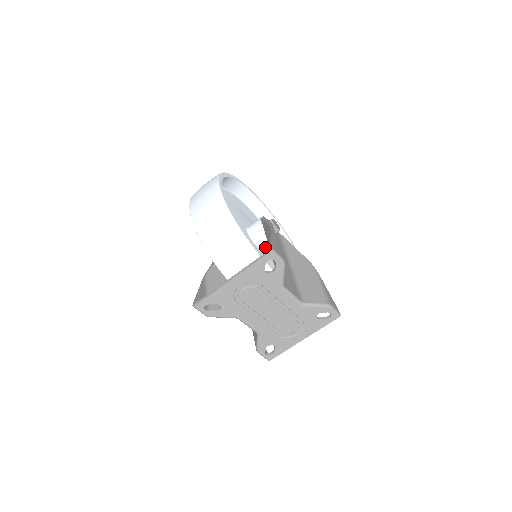
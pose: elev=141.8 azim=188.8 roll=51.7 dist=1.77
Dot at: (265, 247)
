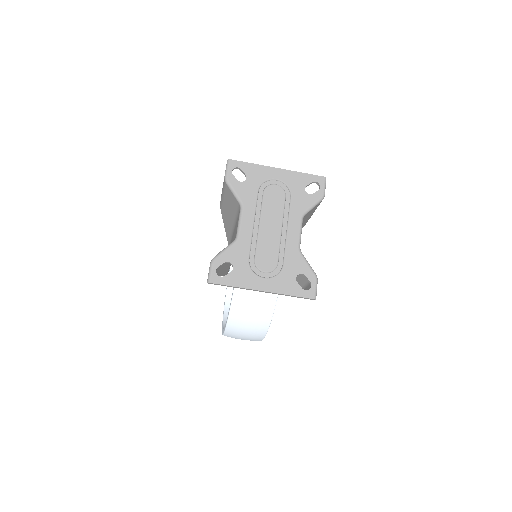
Dot at: occluded
